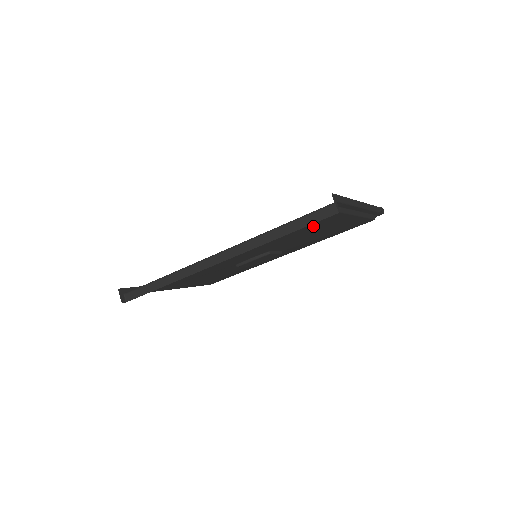
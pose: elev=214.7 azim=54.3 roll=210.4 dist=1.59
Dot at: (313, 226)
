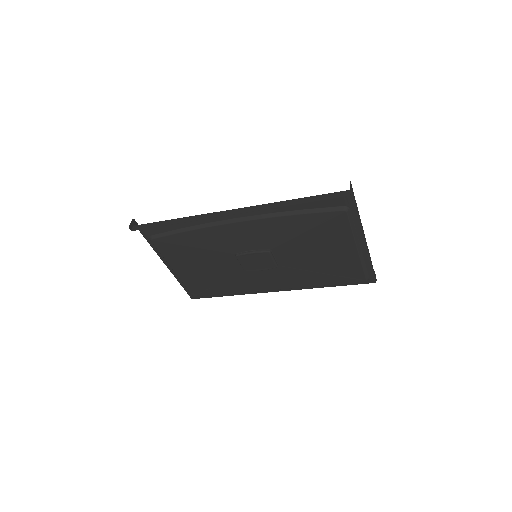
Dot at: (320, 225)
